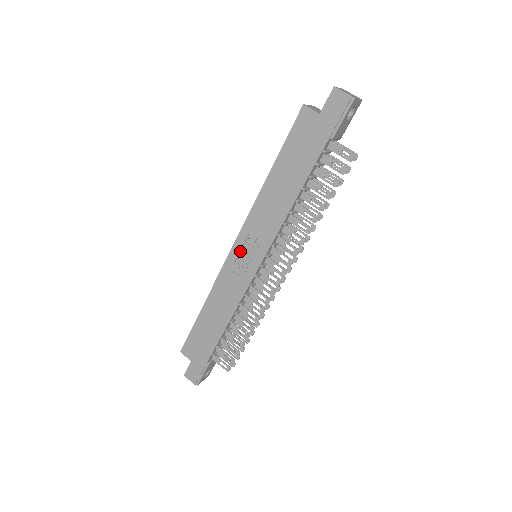
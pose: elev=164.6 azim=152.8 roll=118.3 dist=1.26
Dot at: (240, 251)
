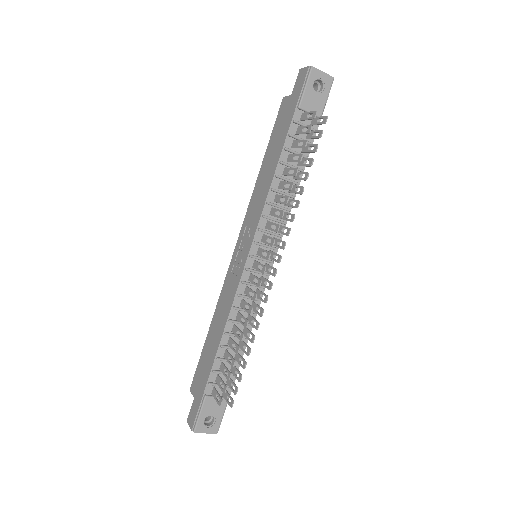
Dot at: (239, 249)
